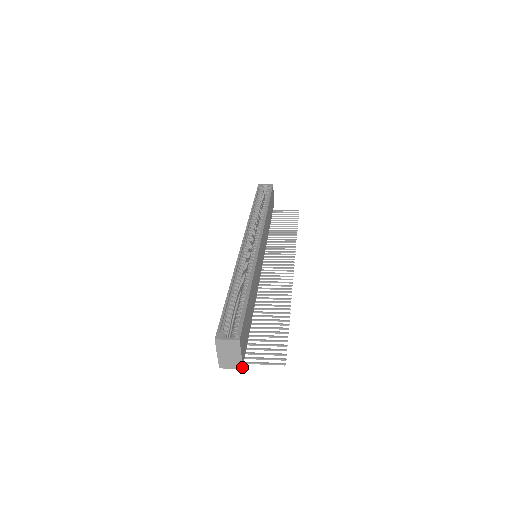
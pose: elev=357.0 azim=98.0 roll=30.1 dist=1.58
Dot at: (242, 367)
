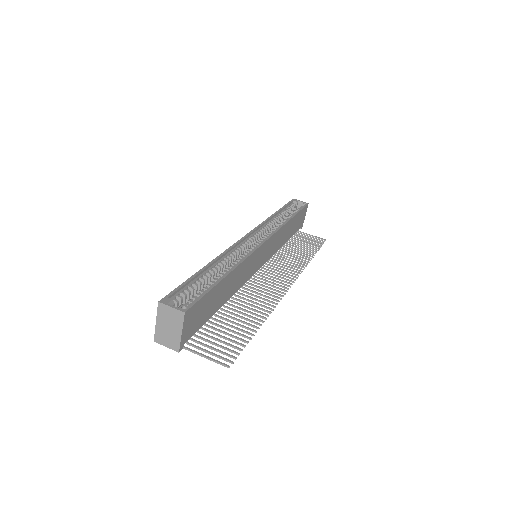
Dot at: (178, 349)
